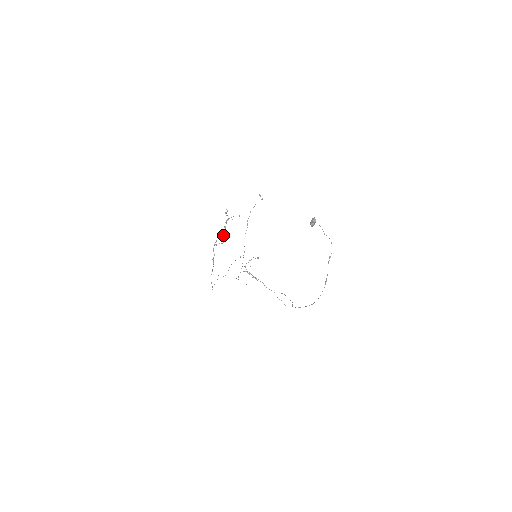
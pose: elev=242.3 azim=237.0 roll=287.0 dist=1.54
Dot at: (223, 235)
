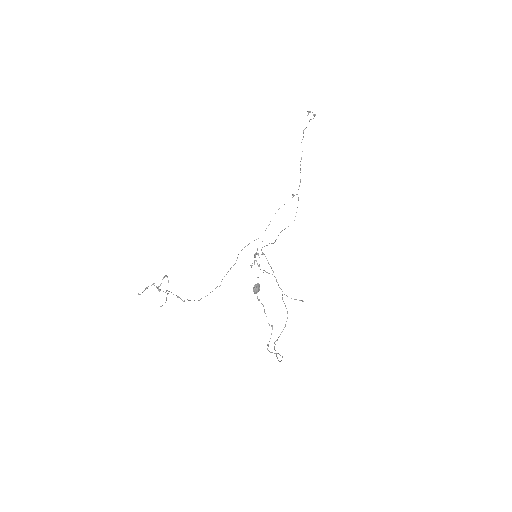
Dot at: (166, 291)
